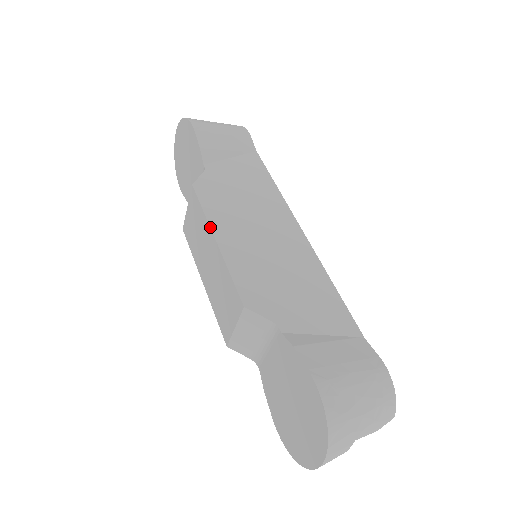
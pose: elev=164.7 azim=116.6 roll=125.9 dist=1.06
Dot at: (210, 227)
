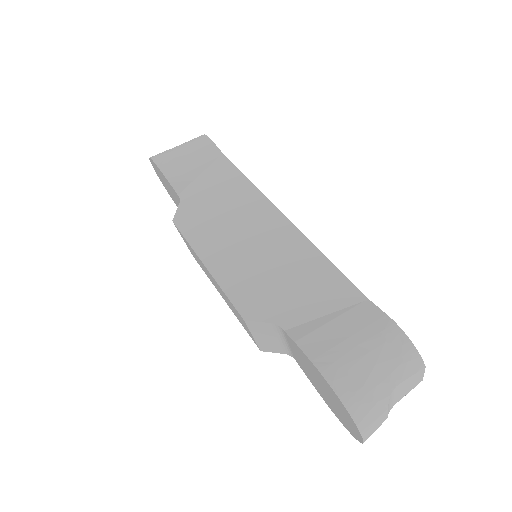
Dot at: (197, 255)
